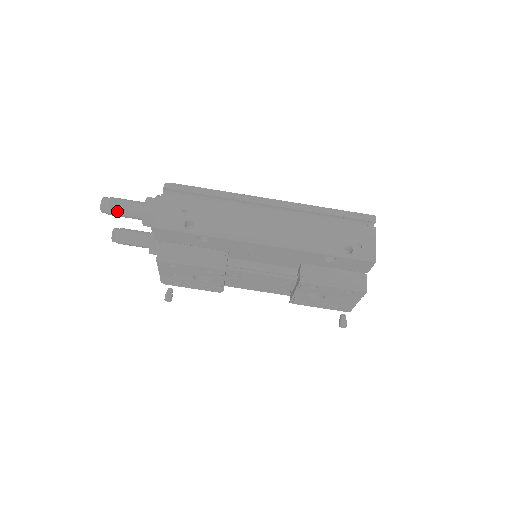
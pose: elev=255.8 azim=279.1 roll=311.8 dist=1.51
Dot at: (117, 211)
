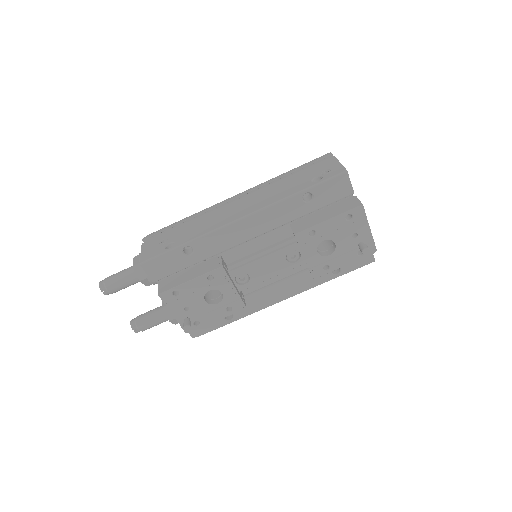
Dot at: (114, 283)
